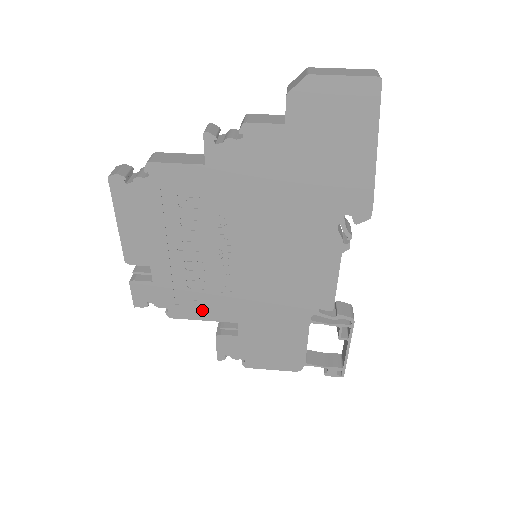
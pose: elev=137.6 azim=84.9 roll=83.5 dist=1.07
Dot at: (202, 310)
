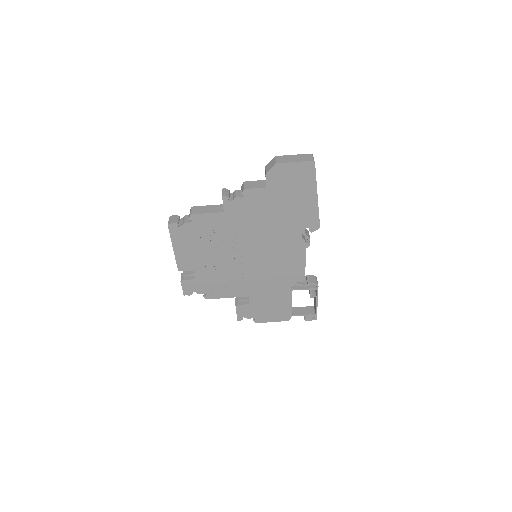
Dot at: (226, 292)
